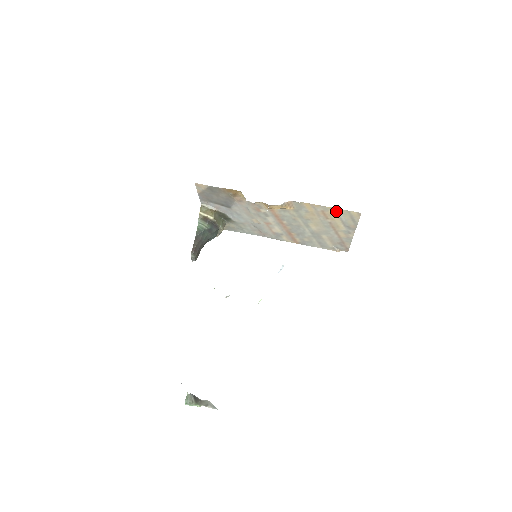
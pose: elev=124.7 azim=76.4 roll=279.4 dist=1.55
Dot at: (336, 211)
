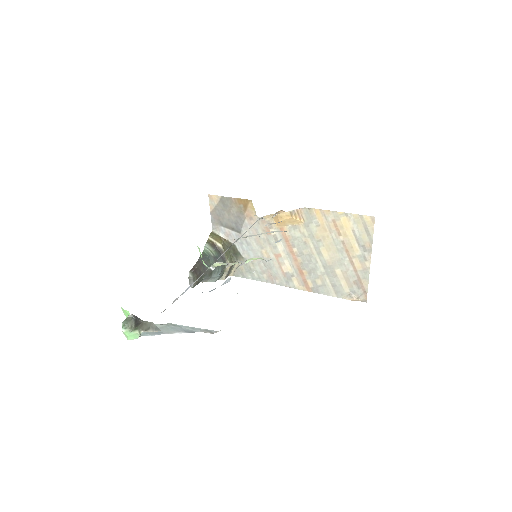
Dot at: (348, 218)
